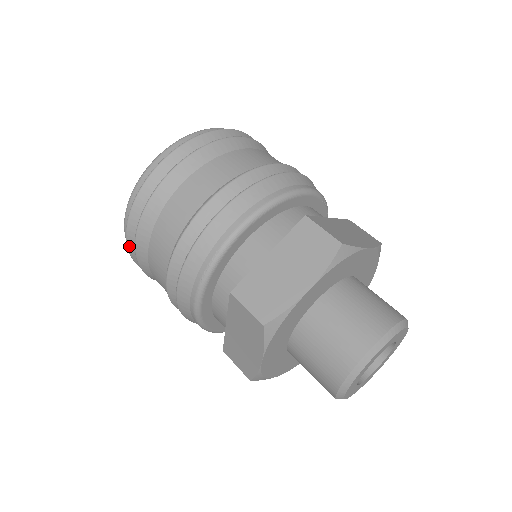
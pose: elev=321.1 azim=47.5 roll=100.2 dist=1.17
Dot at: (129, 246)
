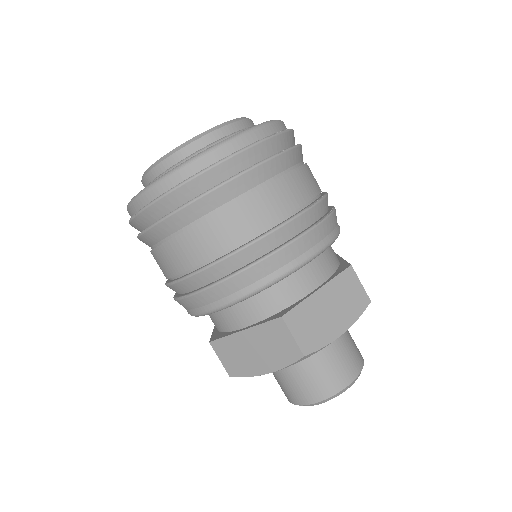
Dot at: occluded
